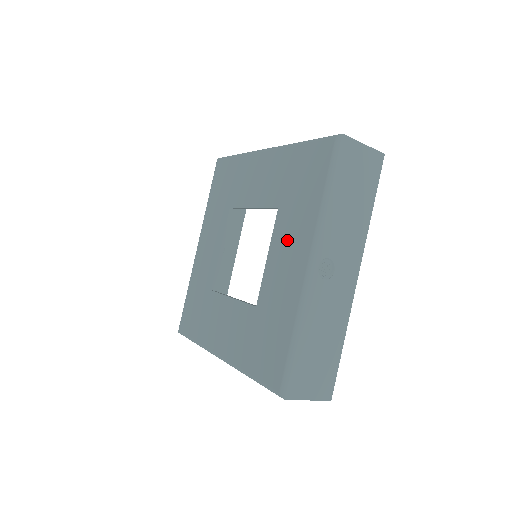
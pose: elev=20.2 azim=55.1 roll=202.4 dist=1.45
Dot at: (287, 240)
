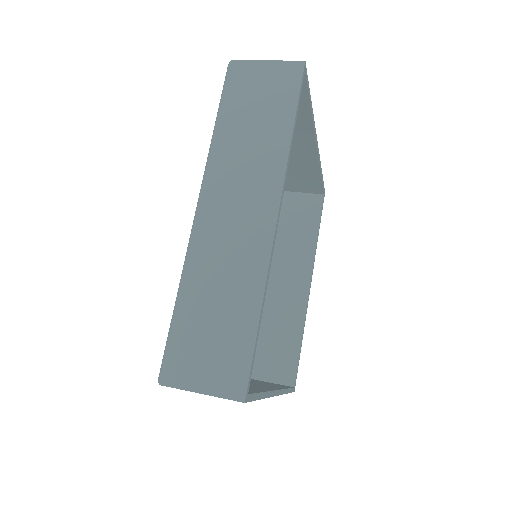
Dot at: occluded
